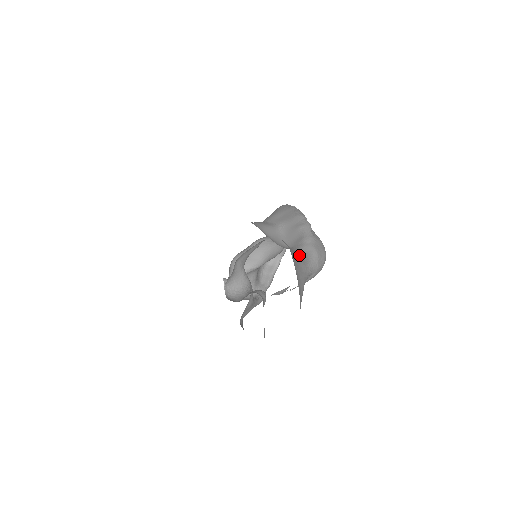
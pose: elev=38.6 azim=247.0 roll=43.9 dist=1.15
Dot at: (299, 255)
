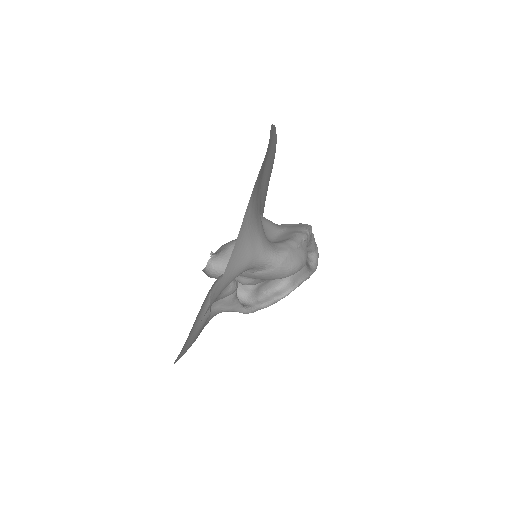
Dot at: (267, 241)
